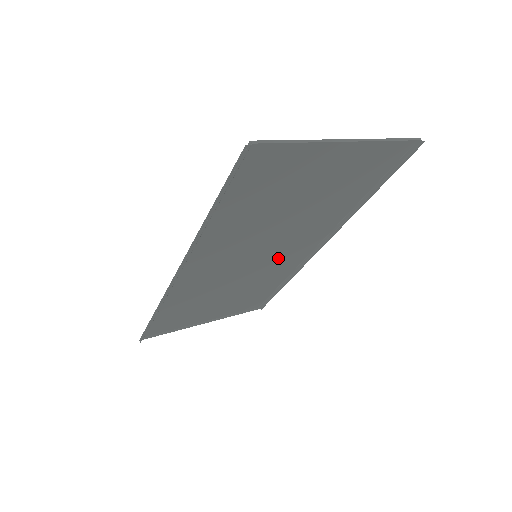
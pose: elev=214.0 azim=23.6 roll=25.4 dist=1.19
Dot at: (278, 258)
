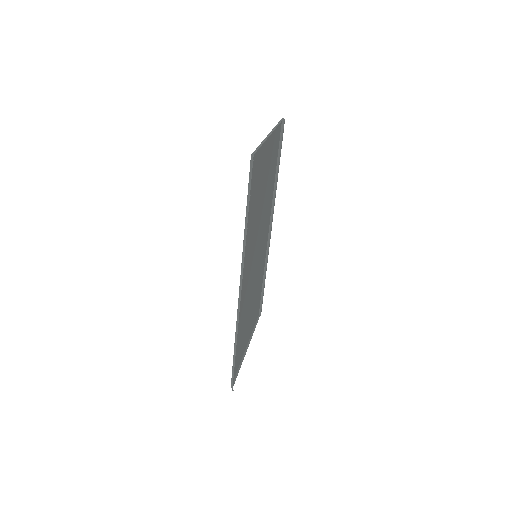
Dot at: (261, 253)
